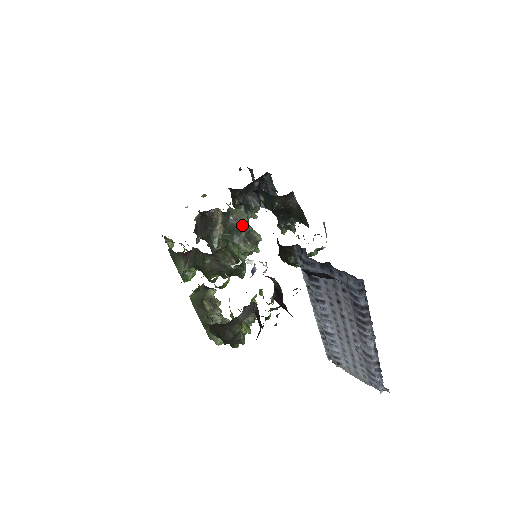
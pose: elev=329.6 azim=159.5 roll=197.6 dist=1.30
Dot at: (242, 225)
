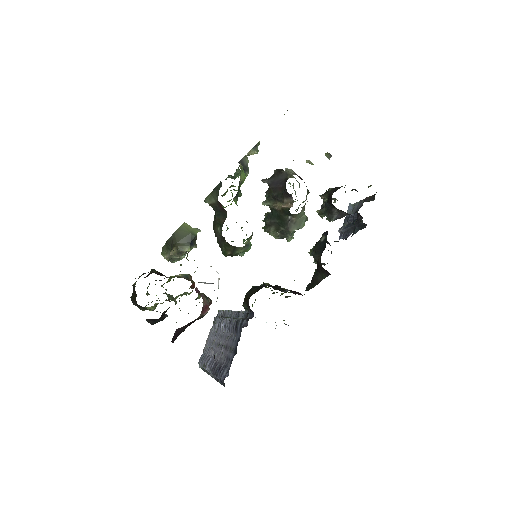
Dot at: (288, 227)
